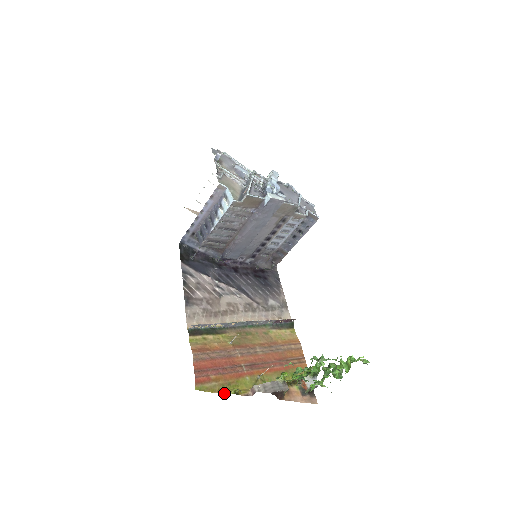
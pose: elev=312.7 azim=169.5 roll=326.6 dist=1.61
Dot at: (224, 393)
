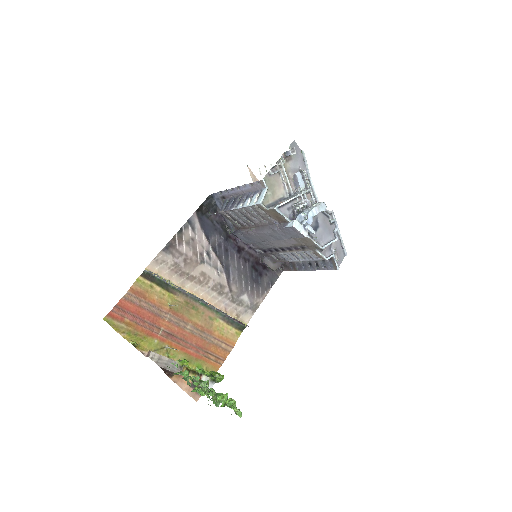
Dot at: (125, 338)
